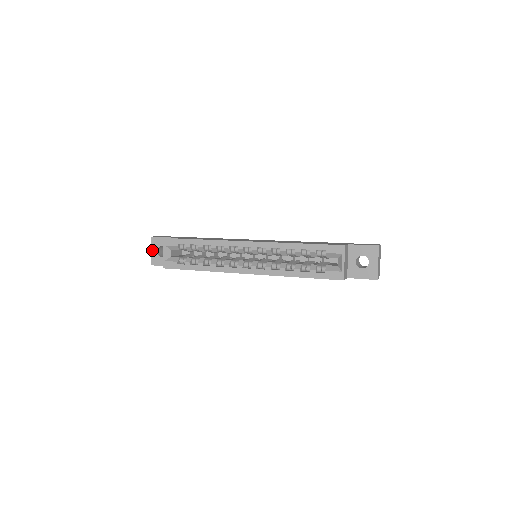
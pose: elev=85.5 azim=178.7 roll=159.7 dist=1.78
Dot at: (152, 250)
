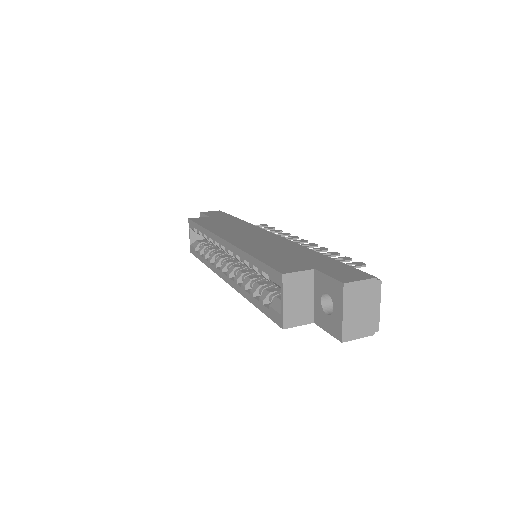
Dot at: occluded
